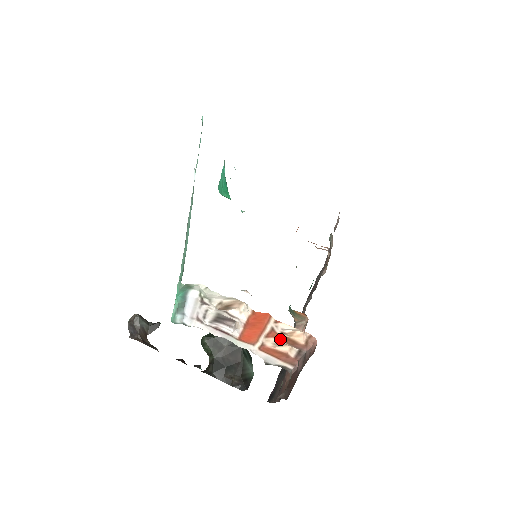
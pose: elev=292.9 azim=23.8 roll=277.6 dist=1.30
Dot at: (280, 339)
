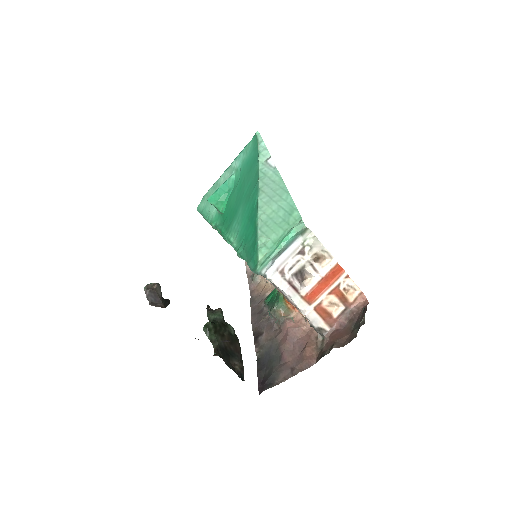
Dot at: (338, 296)
